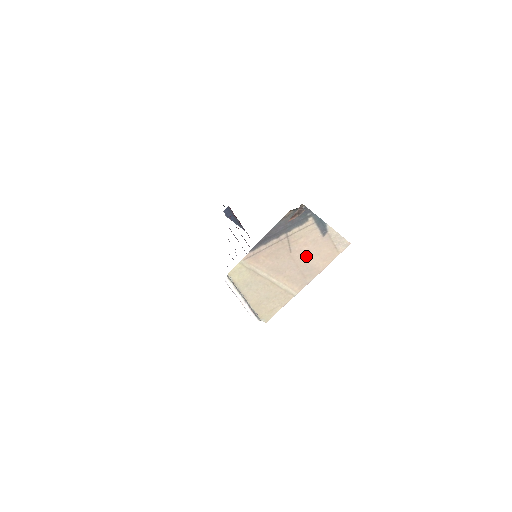
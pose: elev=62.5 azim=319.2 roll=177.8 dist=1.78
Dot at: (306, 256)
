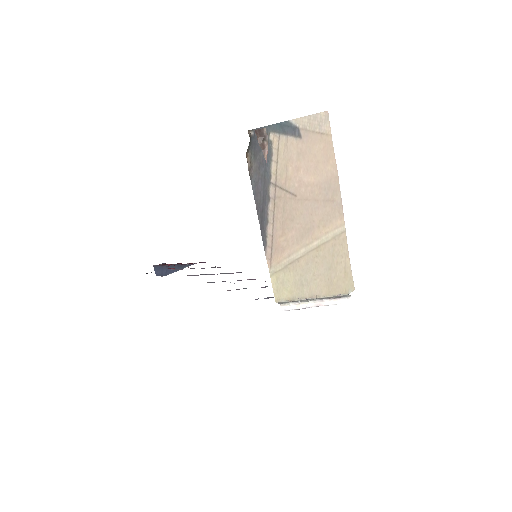
Dot at: (311, 180)
